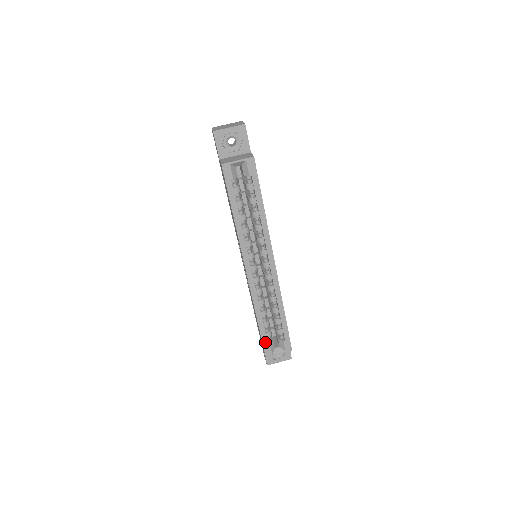
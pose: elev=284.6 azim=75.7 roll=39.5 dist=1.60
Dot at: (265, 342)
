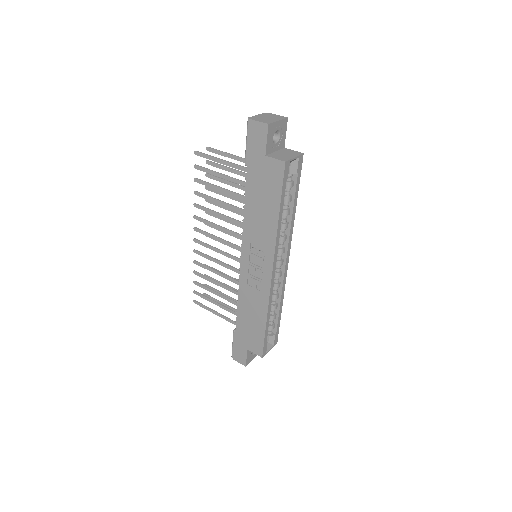
Dot at: (265, 342)
